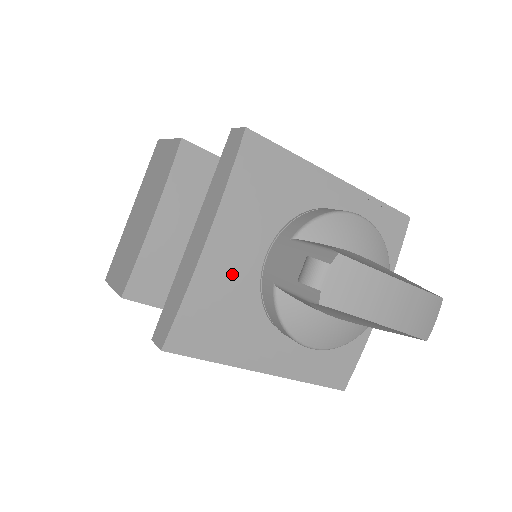
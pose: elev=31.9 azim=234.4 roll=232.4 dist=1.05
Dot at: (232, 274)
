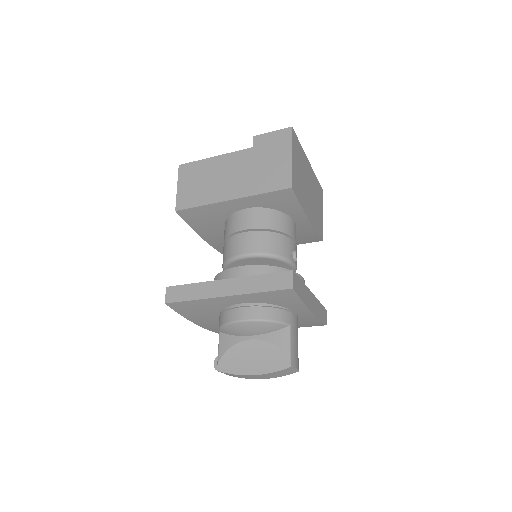
Dot at: (217, 325)
